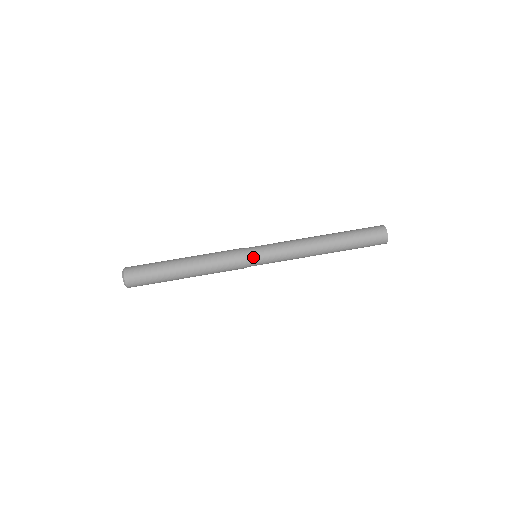
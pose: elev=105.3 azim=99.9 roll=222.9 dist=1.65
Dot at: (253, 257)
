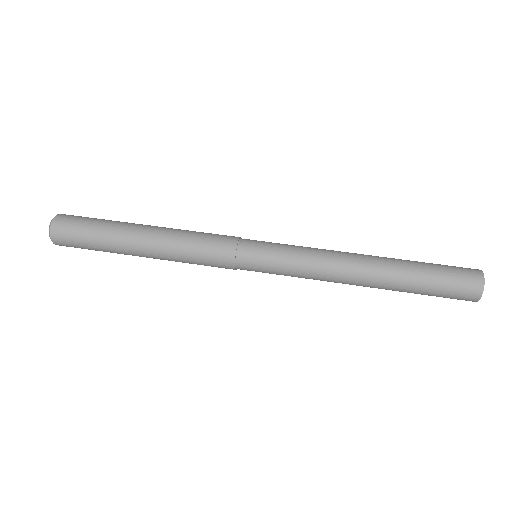
Dot at: (248, 263)
